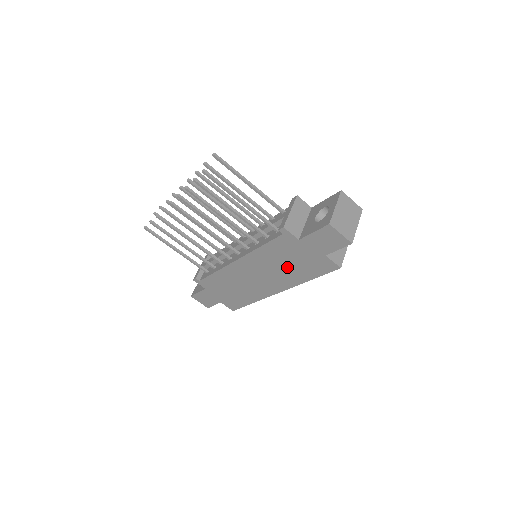
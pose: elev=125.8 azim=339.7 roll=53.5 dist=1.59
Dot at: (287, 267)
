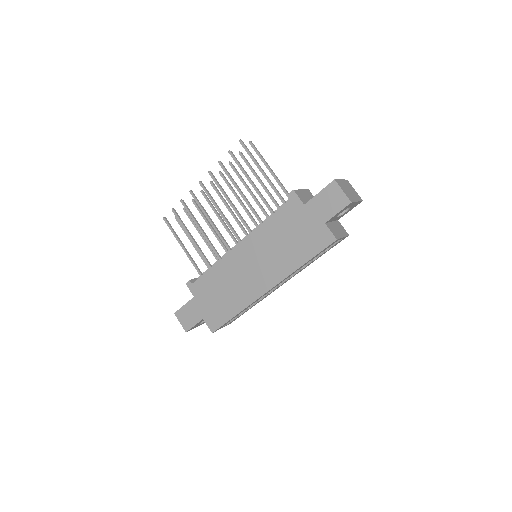
Dot at: (285, 247)
